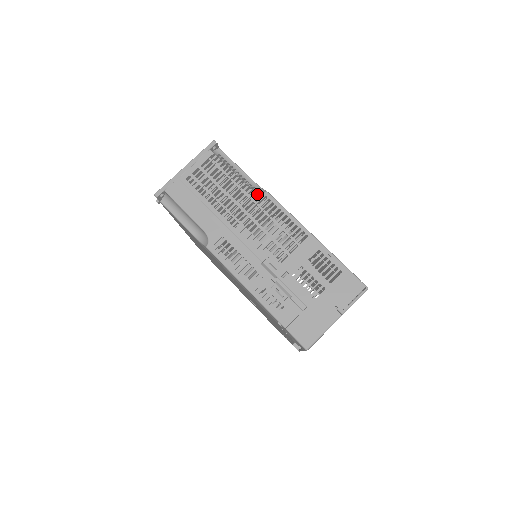
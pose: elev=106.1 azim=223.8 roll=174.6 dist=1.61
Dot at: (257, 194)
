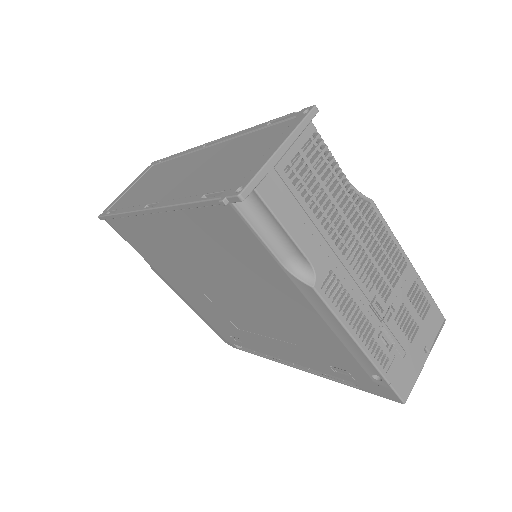
Dot at: occluded
